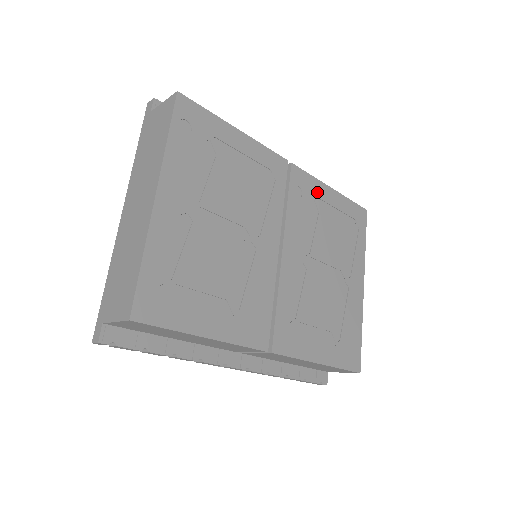
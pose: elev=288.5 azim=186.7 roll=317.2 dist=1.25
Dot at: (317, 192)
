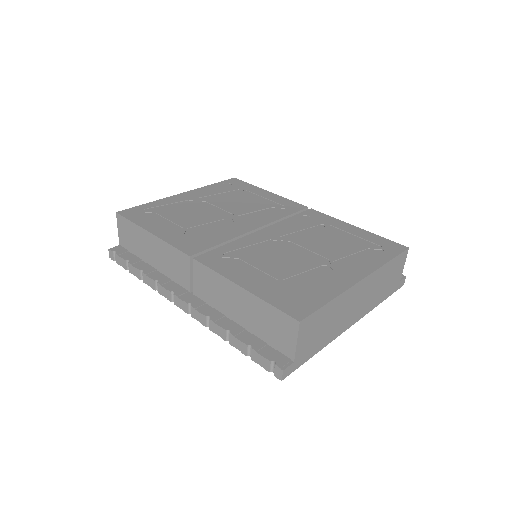
Dot at: (332, 223)
